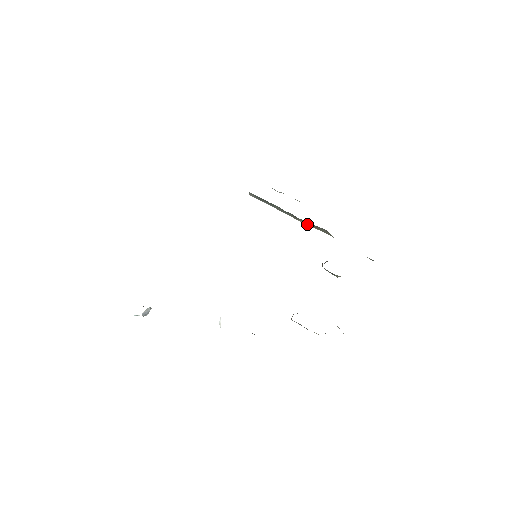
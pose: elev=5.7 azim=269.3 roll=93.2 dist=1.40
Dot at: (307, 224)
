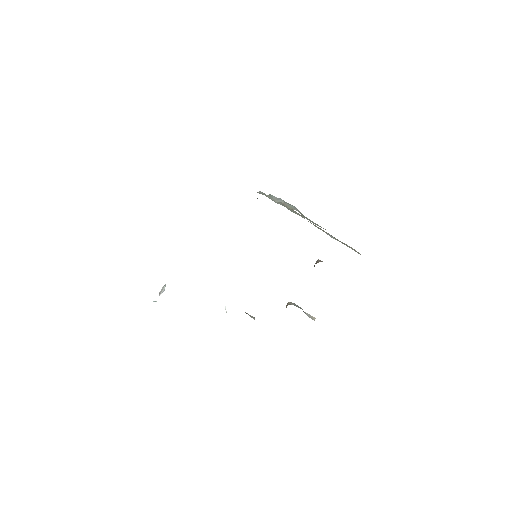
Dot at: occluded
